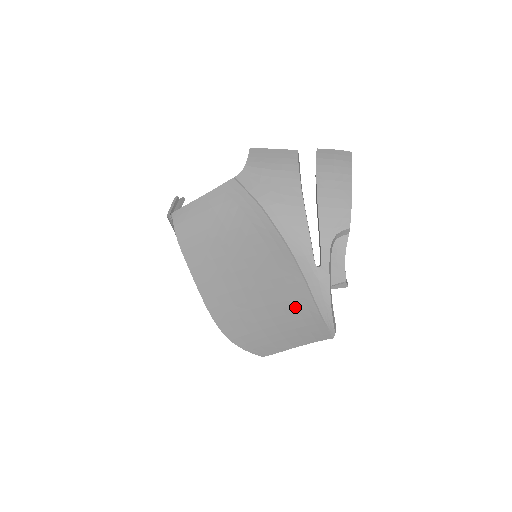
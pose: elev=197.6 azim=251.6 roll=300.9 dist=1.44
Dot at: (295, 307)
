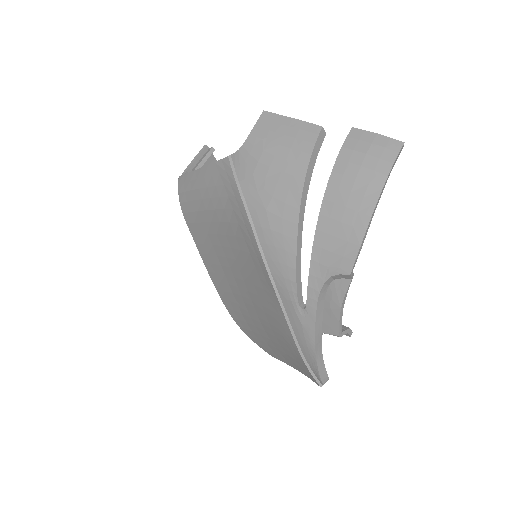
Dot at: (281, 336)
